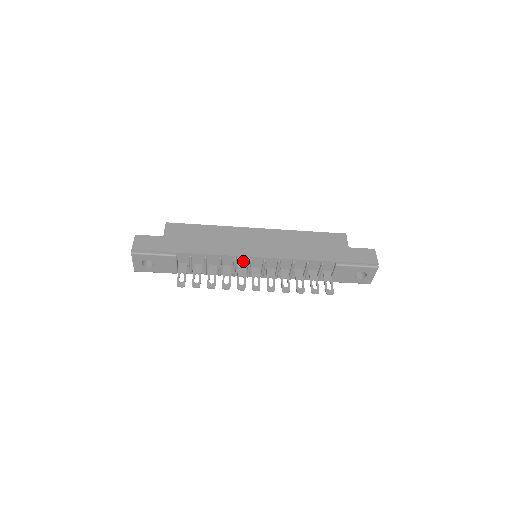
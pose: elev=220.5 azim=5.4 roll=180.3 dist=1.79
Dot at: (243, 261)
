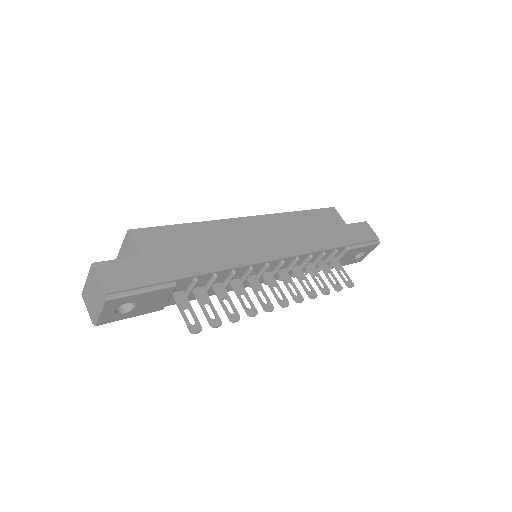
Dot at: (256, 269)
